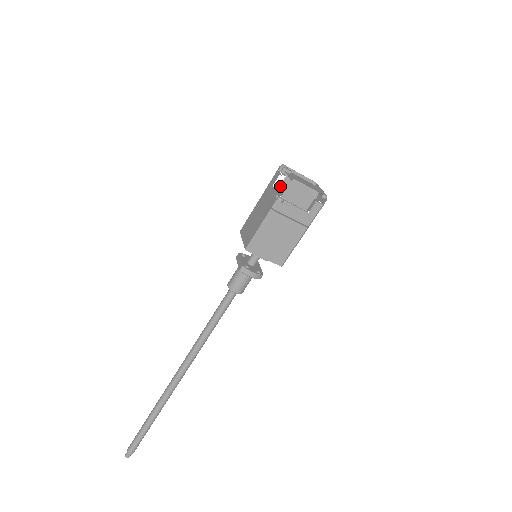
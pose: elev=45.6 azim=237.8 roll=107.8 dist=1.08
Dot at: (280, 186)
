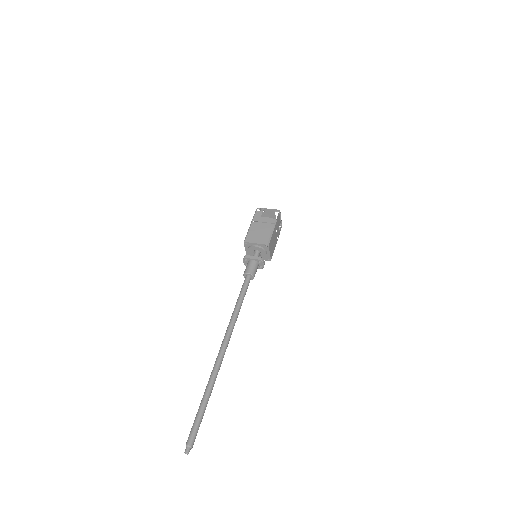
Dot at: occluded
